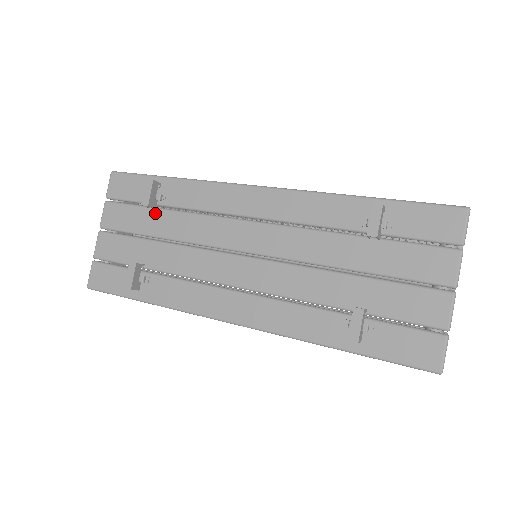
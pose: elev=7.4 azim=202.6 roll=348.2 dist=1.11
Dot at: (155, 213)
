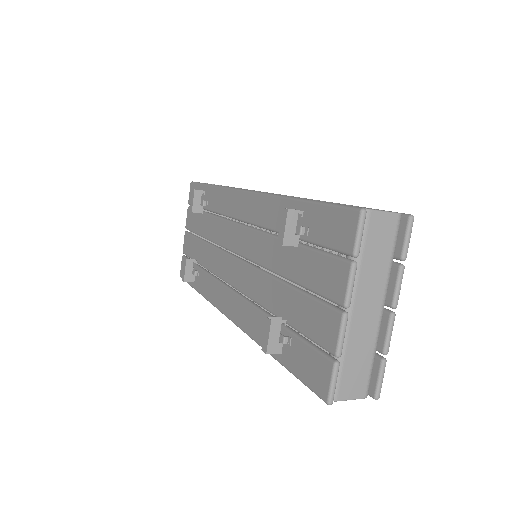
Dot at: (203, 217)
